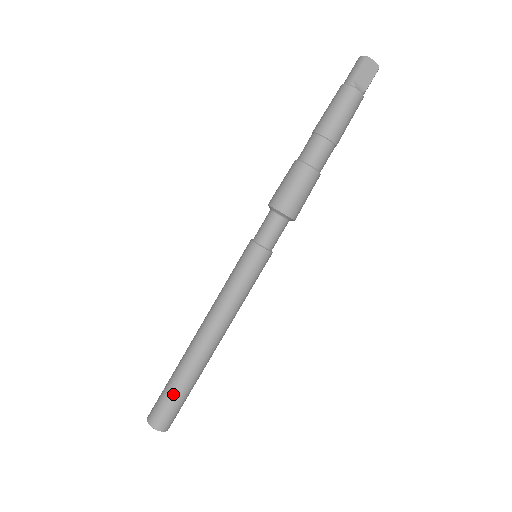
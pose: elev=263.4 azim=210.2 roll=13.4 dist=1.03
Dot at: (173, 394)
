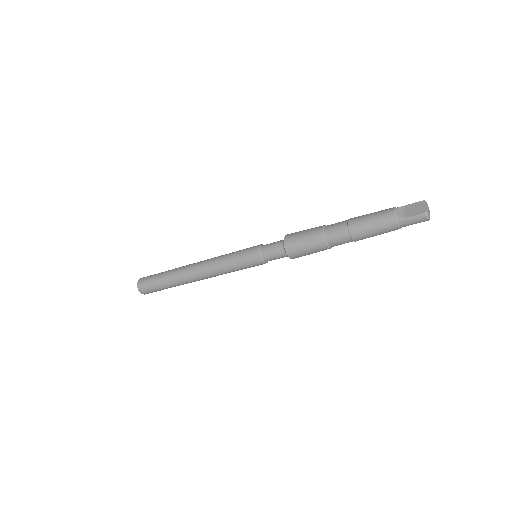
Dot at: occluded
